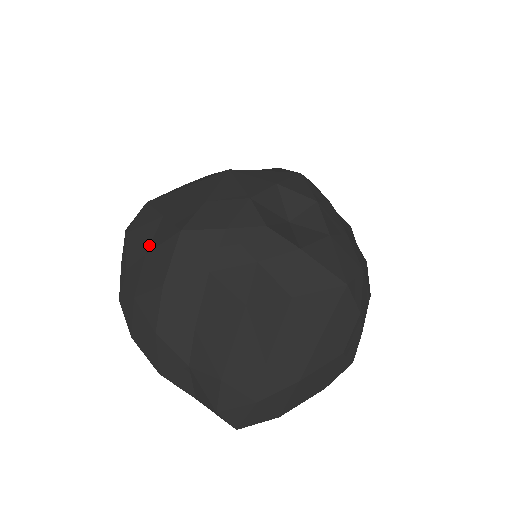
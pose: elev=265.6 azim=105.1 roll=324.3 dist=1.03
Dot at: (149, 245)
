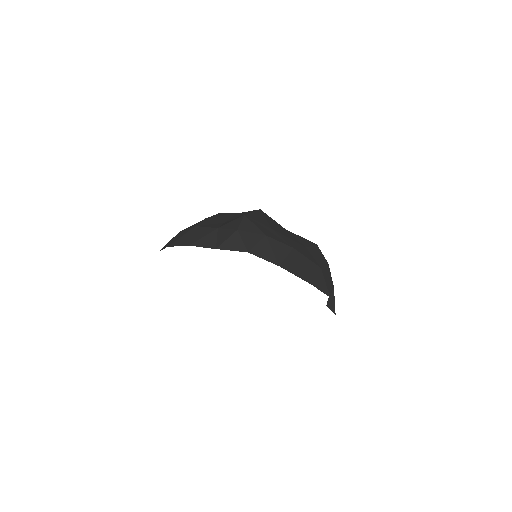
Dot at: occluded
